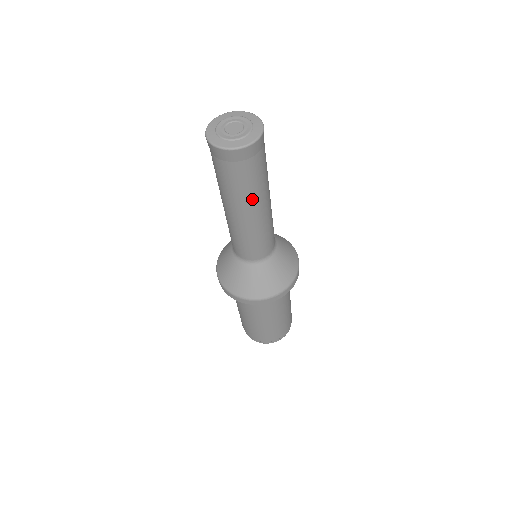
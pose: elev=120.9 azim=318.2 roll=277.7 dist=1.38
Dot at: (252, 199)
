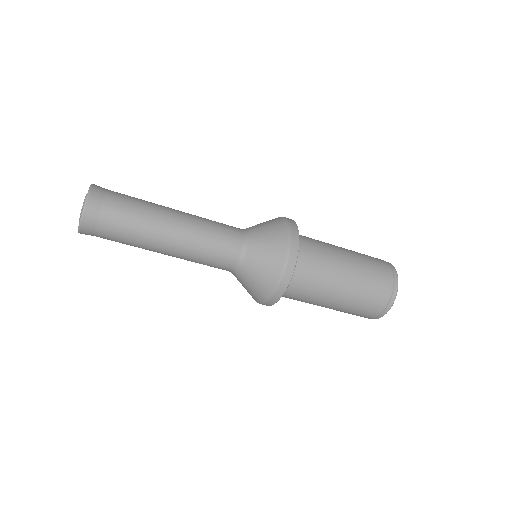
Dot at: (153, 218)
